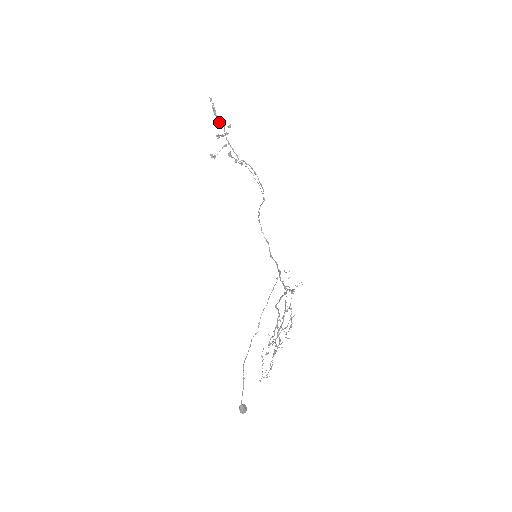
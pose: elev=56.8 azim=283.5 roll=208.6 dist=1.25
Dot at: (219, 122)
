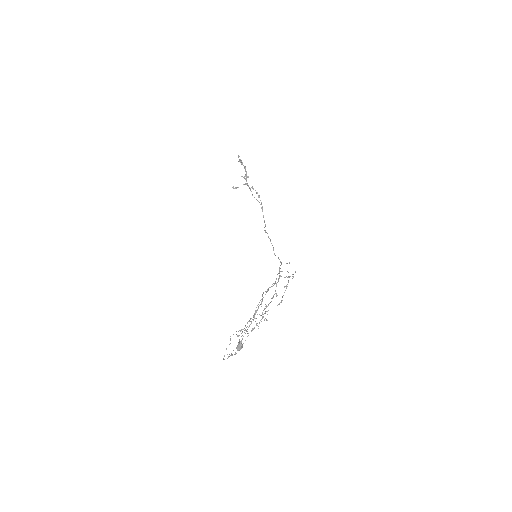
Dot at: occluded
